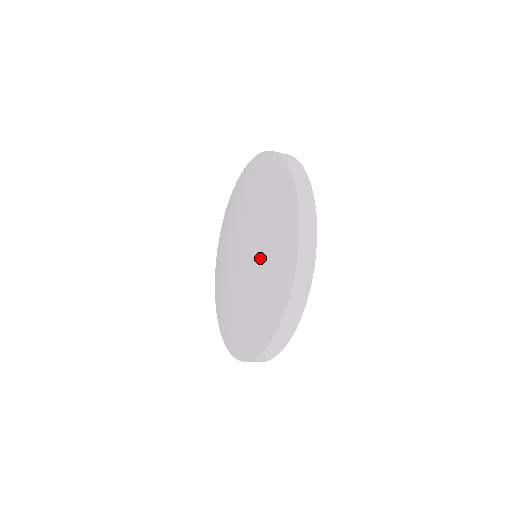
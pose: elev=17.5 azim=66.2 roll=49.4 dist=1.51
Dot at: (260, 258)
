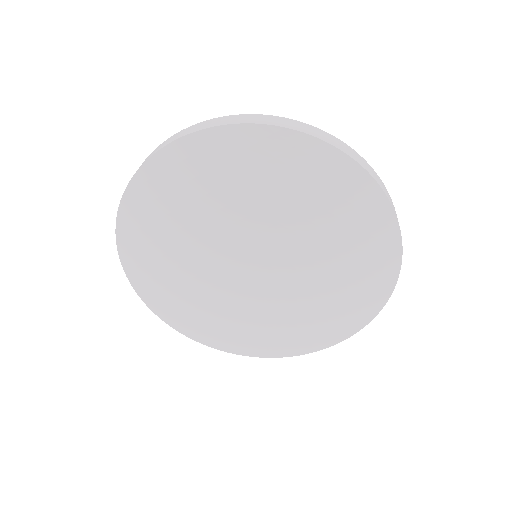
Dot at: (308, 297)
